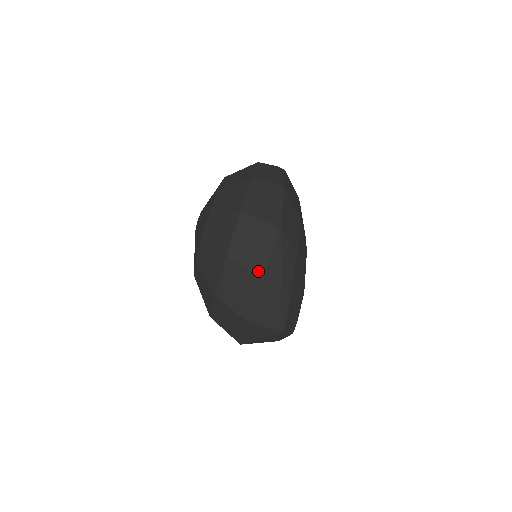
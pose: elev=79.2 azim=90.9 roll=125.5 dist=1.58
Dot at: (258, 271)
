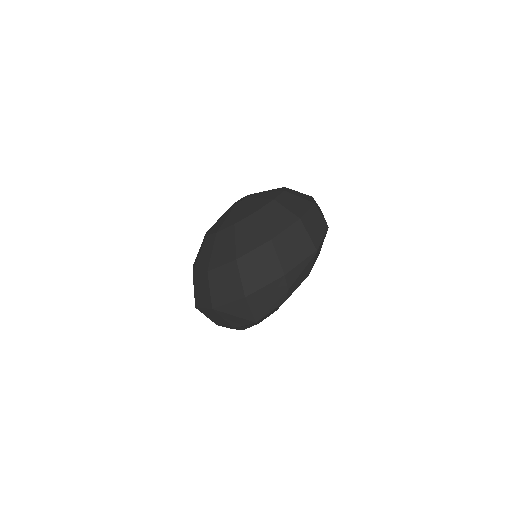
Dot at: (285, 267)
